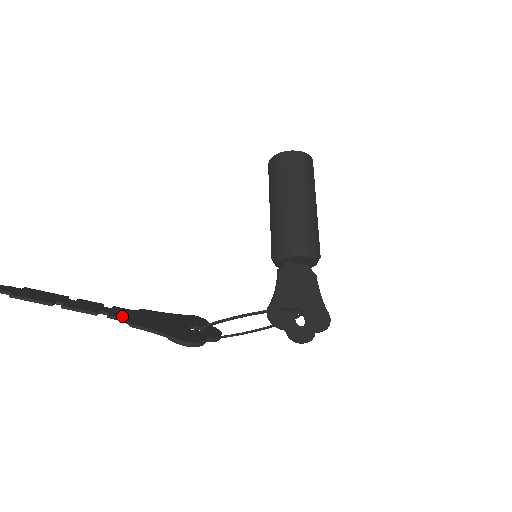
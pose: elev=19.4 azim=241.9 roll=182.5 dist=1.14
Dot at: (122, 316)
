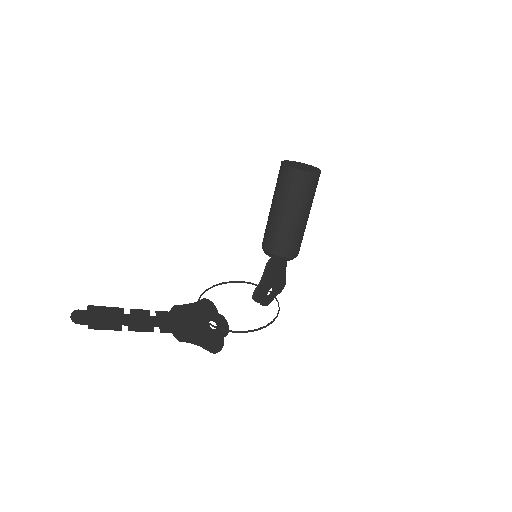
Dot at: (170, 329)
